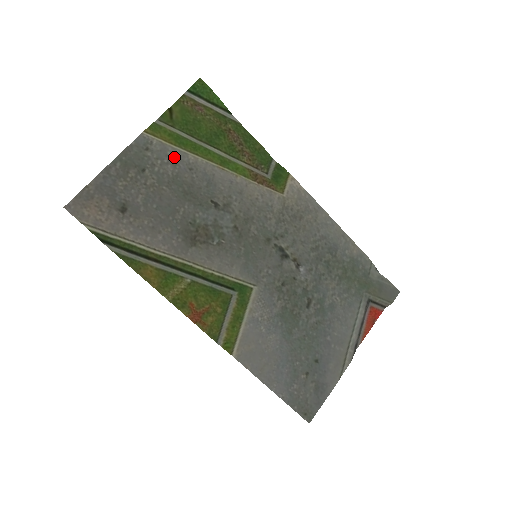
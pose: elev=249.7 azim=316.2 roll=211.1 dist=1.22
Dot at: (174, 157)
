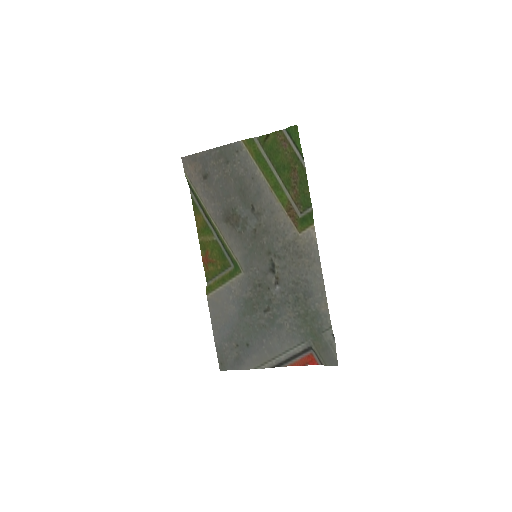
Dot at: (248, 165)
